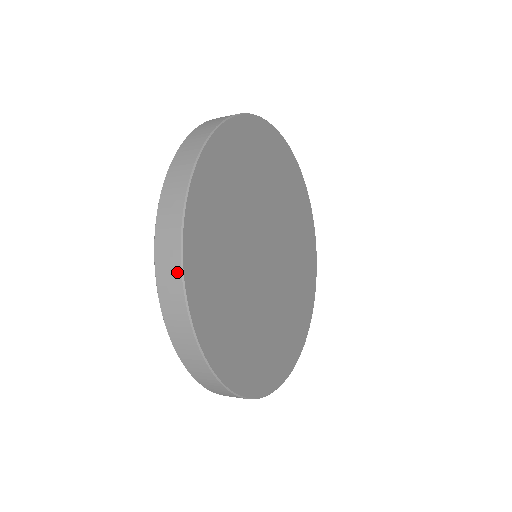
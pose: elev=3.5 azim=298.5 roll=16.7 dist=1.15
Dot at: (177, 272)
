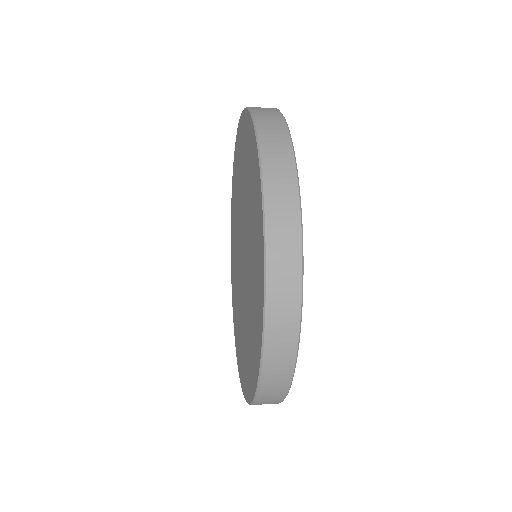
Dot at: (289, 159)
